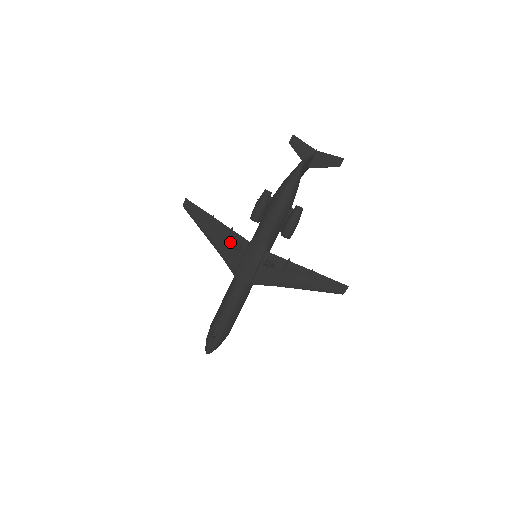
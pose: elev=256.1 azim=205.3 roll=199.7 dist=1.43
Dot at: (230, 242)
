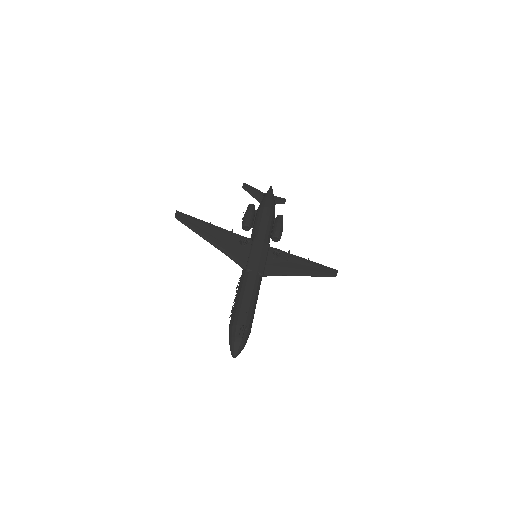
Dot at: (233, 242)
